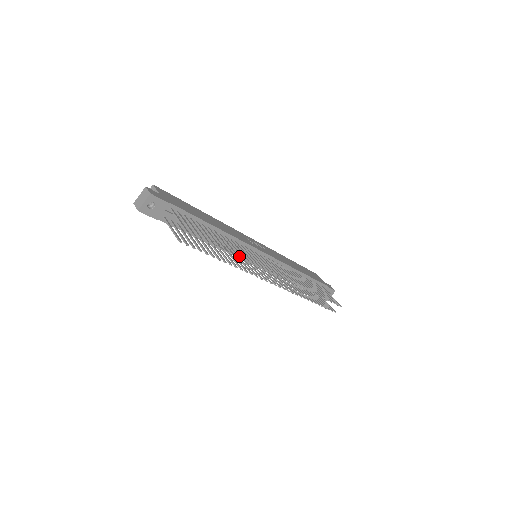
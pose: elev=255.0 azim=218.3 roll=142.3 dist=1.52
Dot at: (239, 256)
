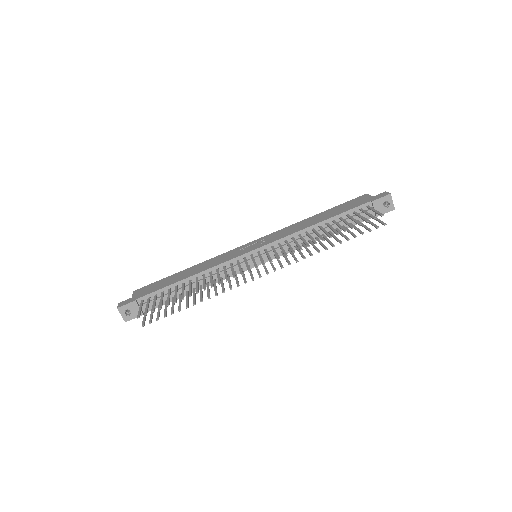
Dot at: (237, 272)
